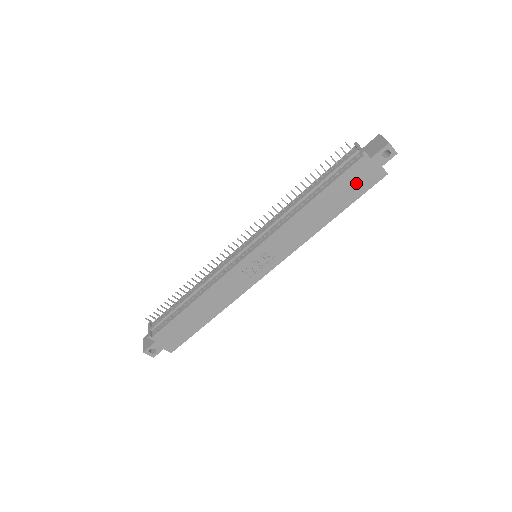
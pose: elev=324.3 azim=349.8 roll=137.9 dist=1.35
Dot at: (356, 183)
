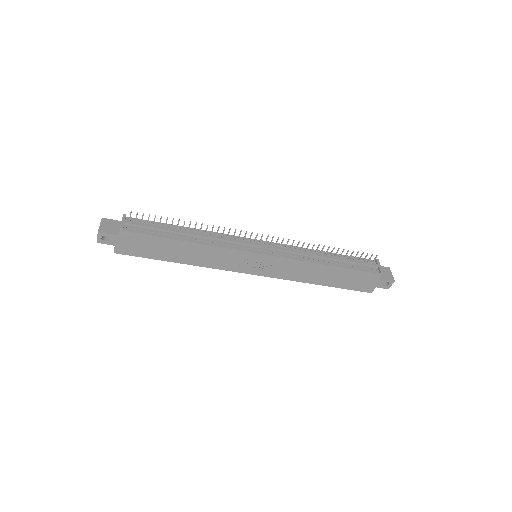
Dot at: (357, 281)
